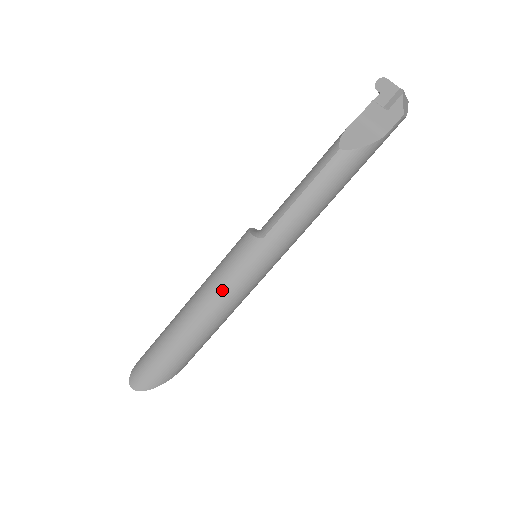
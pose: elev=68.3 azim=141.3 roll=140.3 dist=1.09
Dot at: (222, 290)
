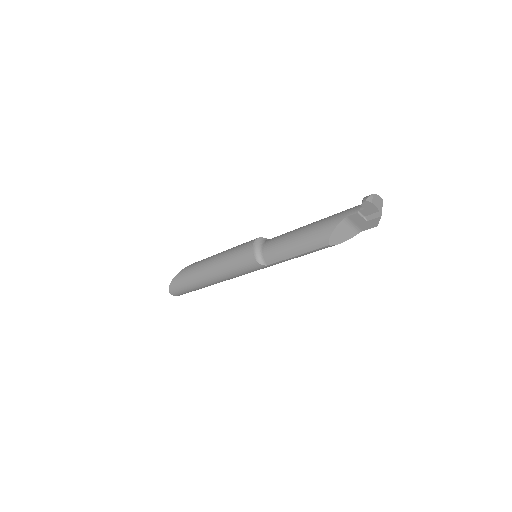
Dot at: (236, 276)
